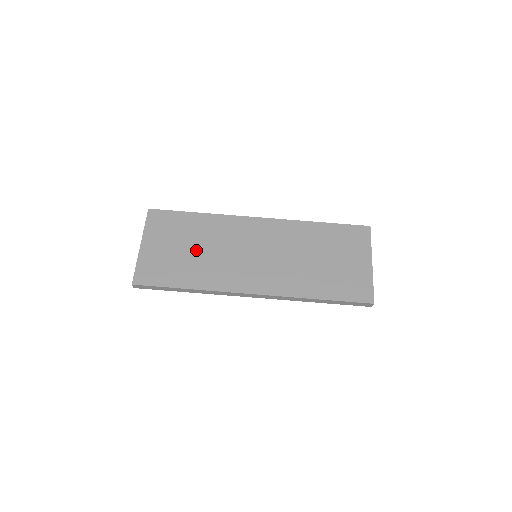
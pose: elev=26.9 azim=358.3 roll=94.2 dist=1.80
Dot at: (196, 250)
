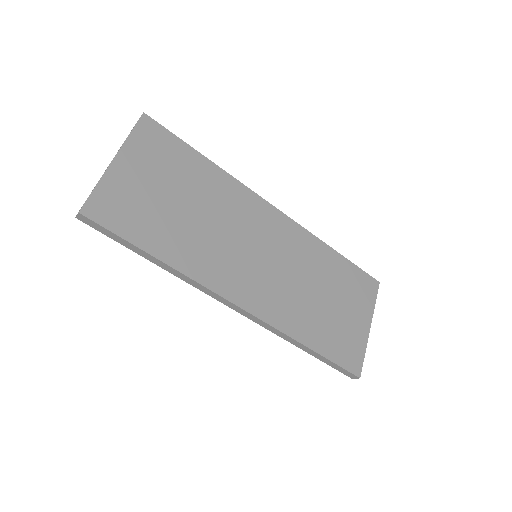
Dot at: (189, 209)
